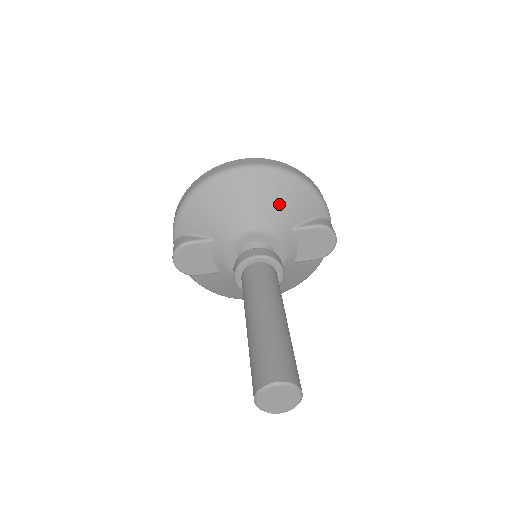
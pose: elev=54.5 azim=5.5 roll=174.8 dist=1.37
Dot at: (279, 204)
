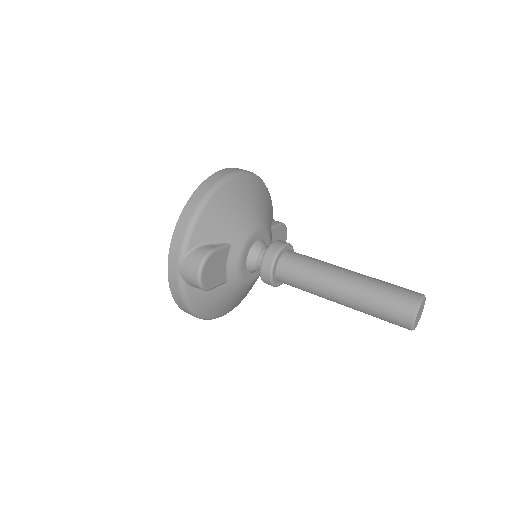
Dot at: (264, 205)
